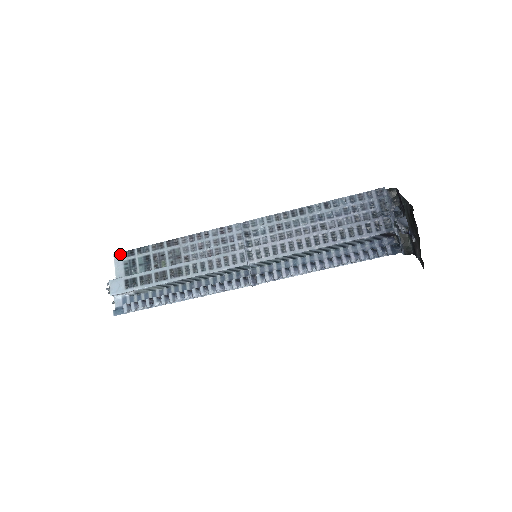
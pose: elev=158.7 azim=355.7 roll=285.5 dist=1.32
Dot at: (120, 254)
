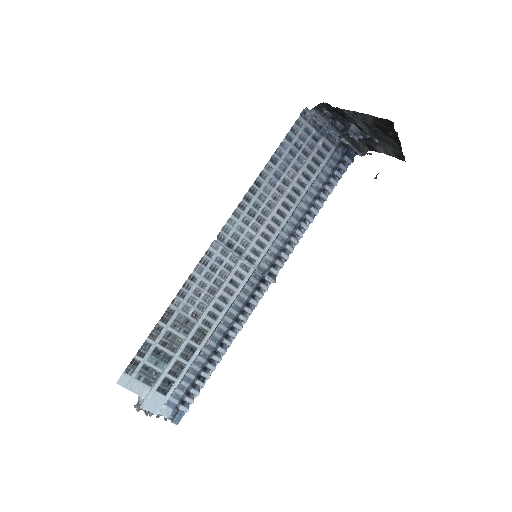
Dot at: (123, 376)
